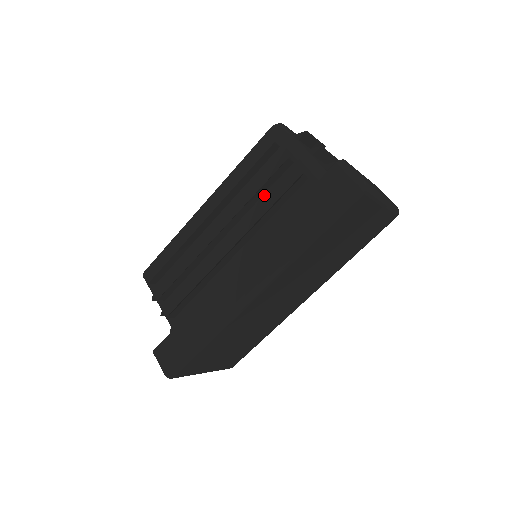
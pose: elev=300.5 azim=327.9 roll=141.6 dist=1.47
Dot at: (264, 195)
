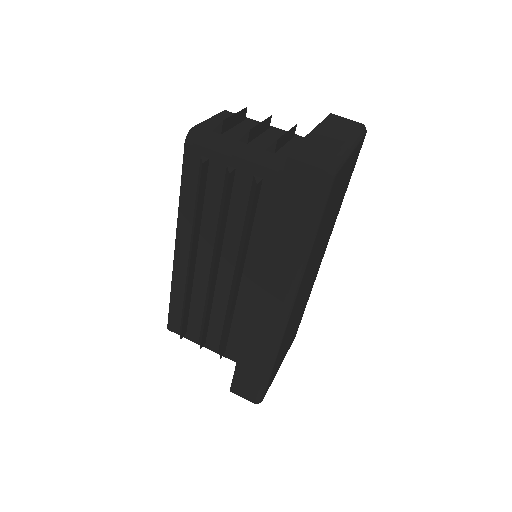
Dot at: (228, 215)
